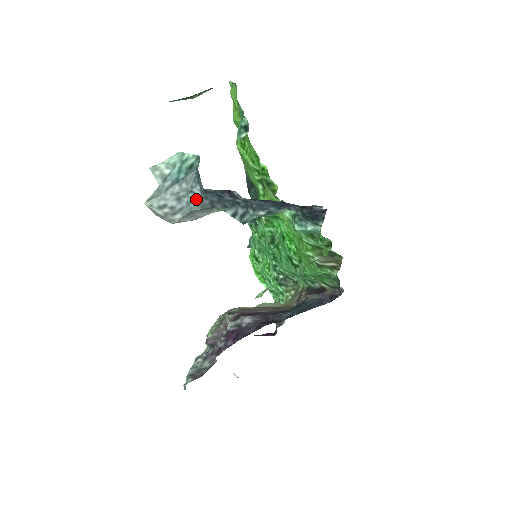
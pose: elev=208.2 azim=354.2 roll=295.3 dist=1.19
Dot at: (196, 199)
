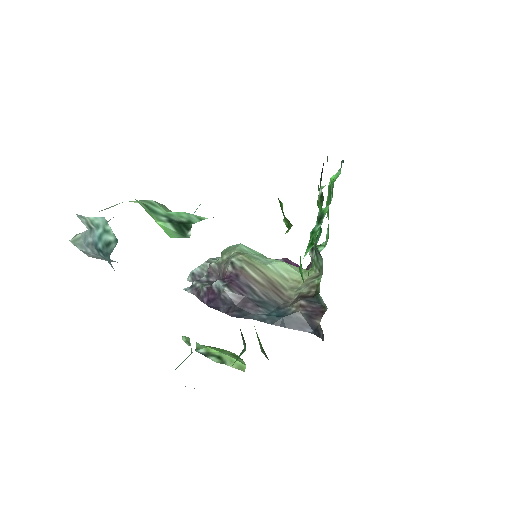
Dot at: occluded
